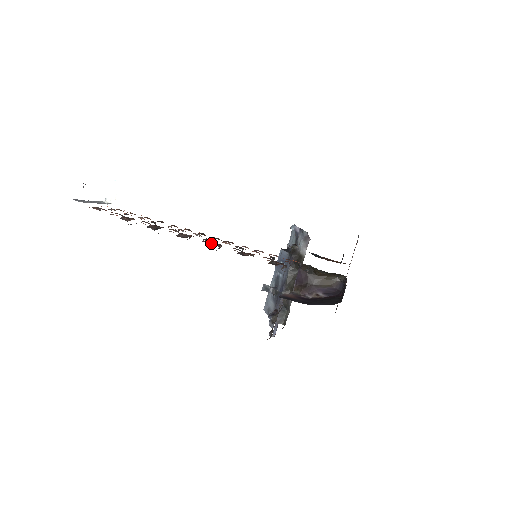
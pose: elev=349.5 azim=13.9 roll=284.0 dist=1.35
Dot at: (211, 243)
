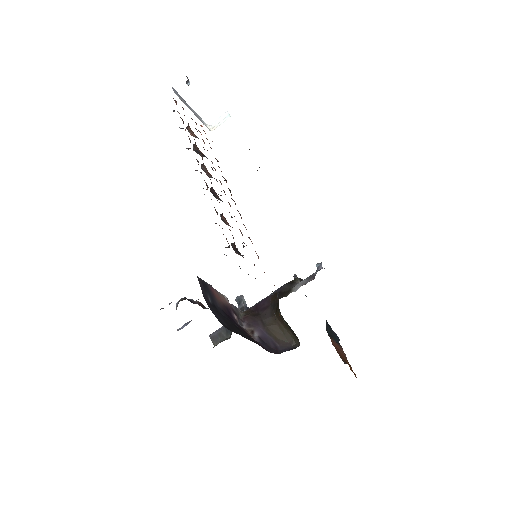
Dot at: (212, 187)
